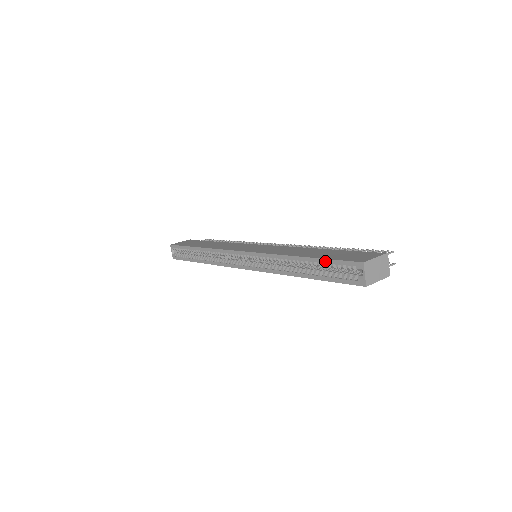
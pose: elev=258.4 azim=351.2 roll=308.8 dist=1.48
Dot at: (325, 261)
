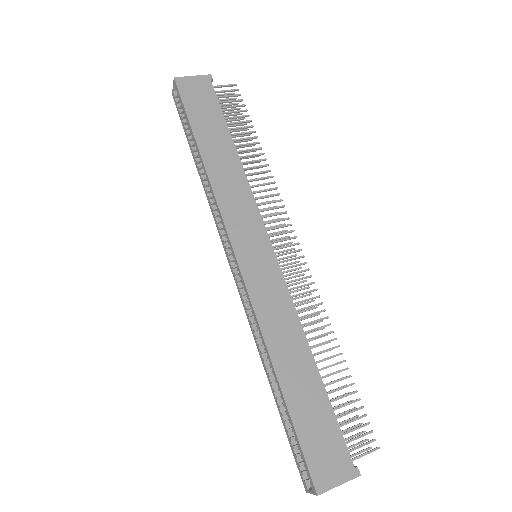
Dot at: (293, 429)
